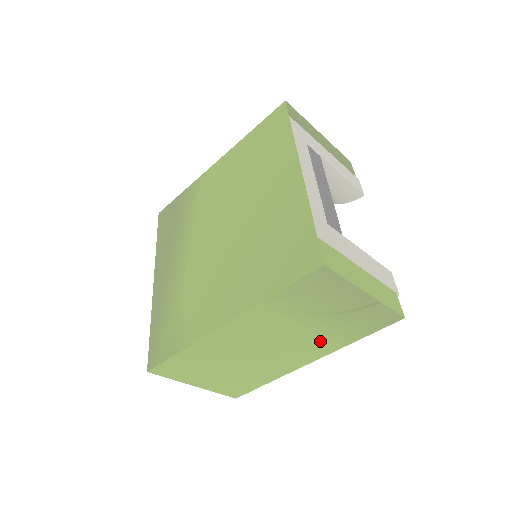
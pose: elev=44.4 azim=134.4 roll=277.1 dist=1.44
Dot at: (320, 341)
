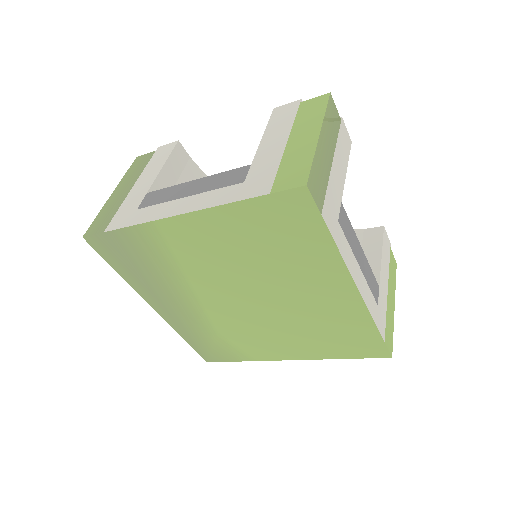
Dot at: occluded
